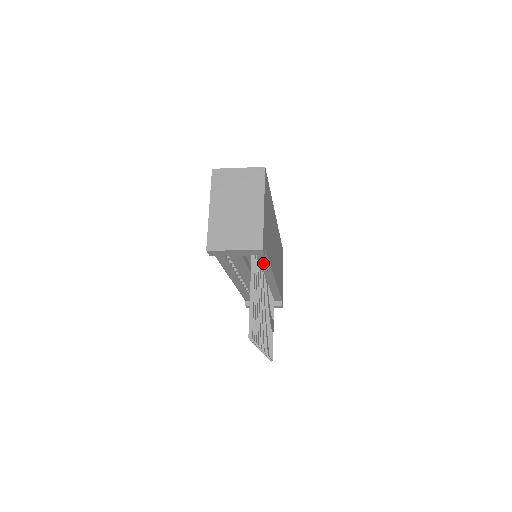
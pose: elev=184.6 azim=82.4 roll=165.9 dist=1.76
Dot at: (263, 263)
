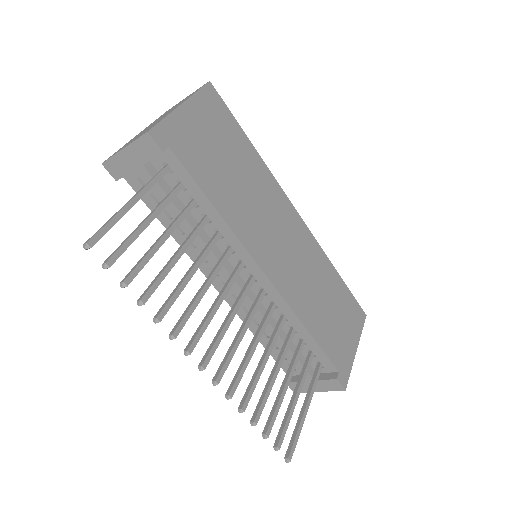
Dot at: (206, 209)
